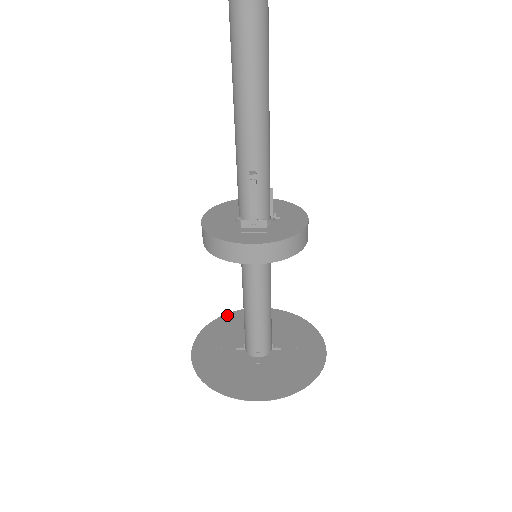
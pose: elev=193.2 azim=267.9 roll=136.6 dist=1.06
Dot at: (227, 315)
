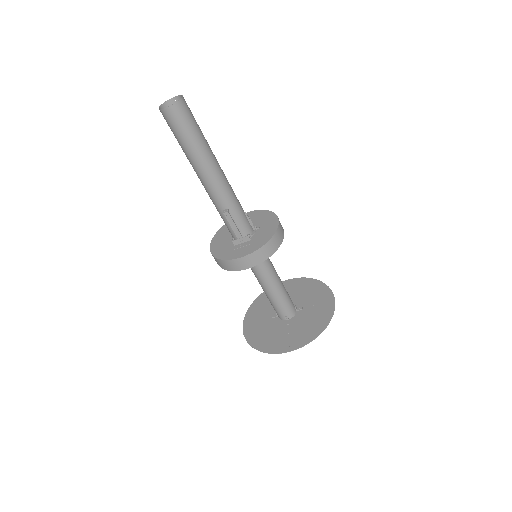
Dot at: (263, 293)
